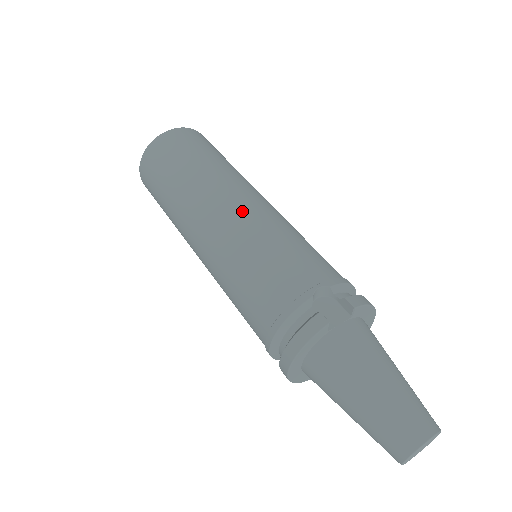
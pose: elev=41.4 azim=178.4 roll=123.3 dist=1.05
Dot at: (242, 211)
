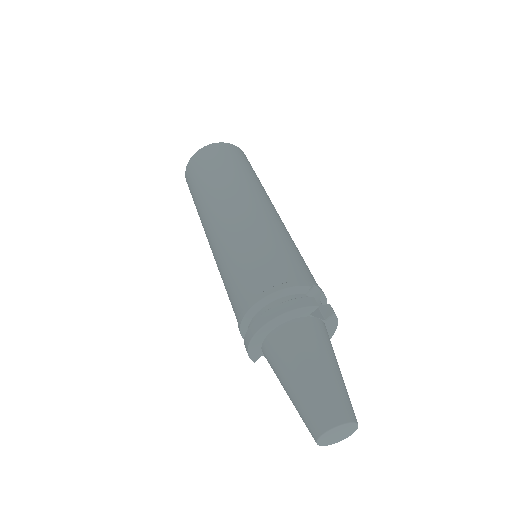
Dot at: (275, 216)
